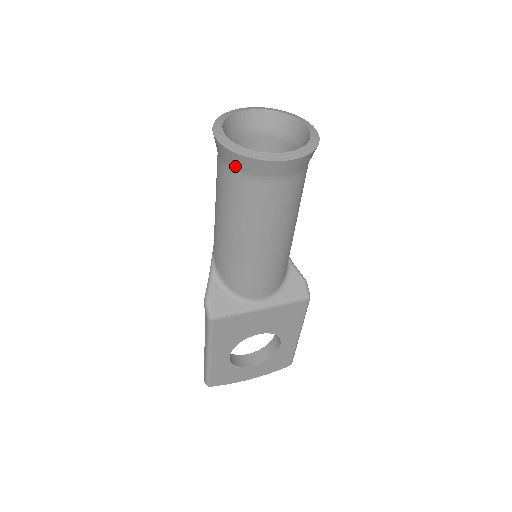
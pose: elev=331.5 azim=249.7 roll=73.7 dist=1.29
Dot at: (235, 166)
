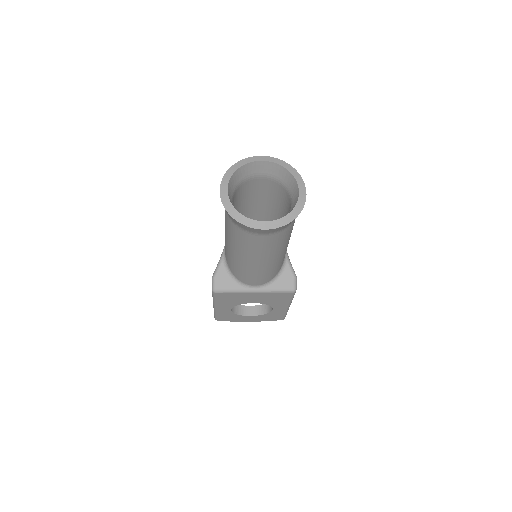
Dot at: (230, 218)
